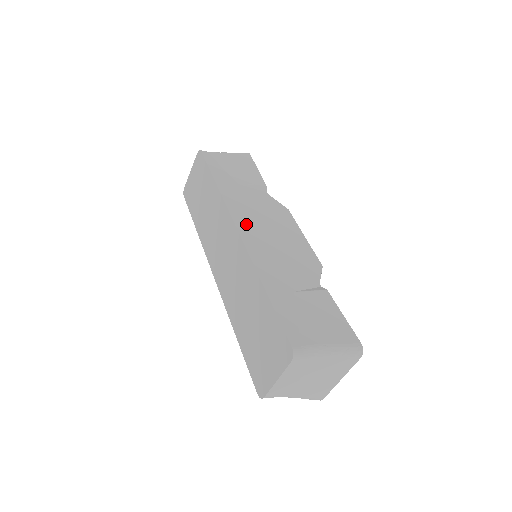
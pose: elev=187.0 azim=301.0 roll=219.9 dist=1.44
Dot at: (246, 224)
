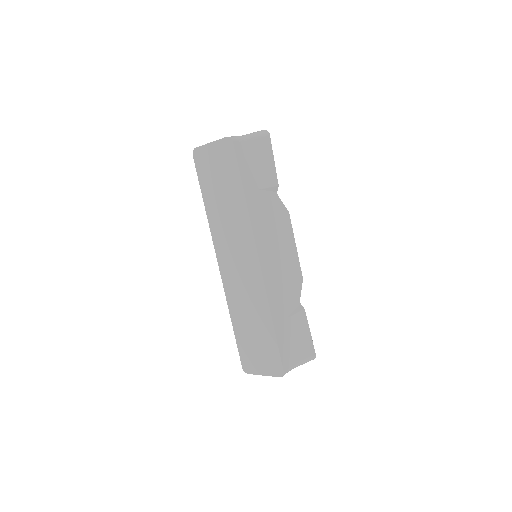
Dot at: (264, 251)
